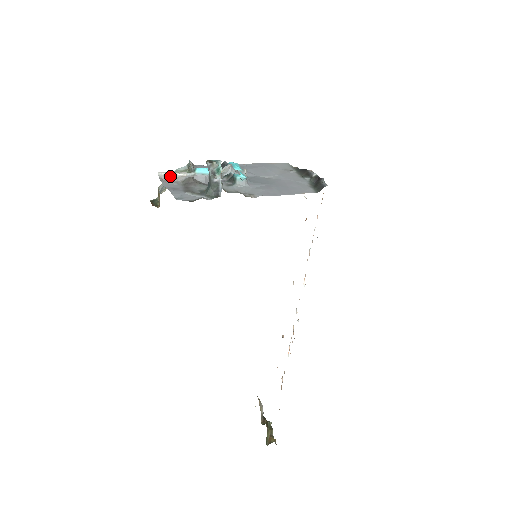
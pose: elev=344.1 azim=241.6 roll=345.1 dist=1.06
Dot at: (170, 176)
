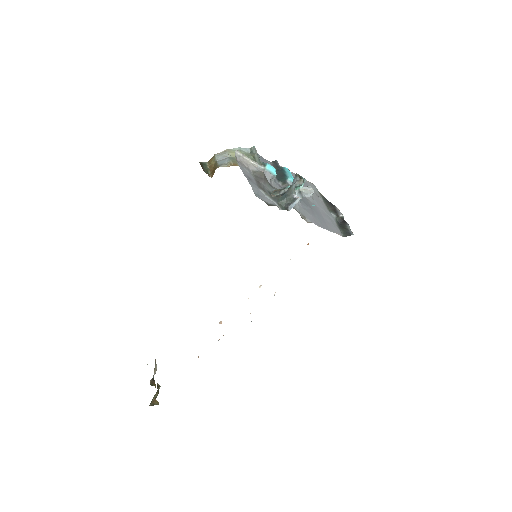
Dot at: (244, 159)
